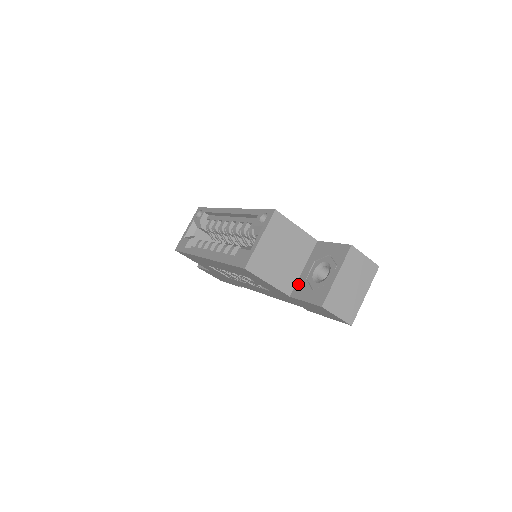
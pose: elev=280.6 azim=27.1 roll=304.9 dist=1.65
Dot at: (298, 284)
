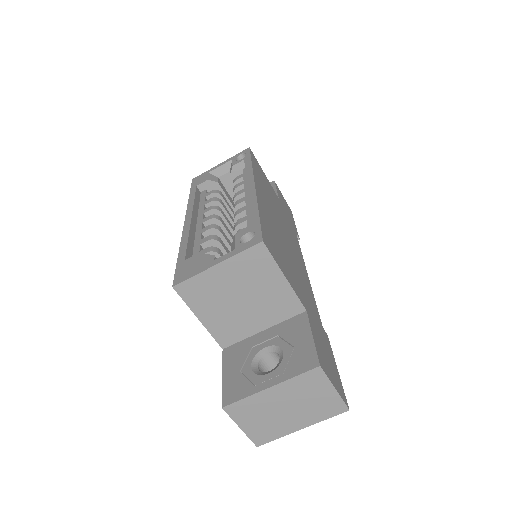
Dot at: (241, 344)
